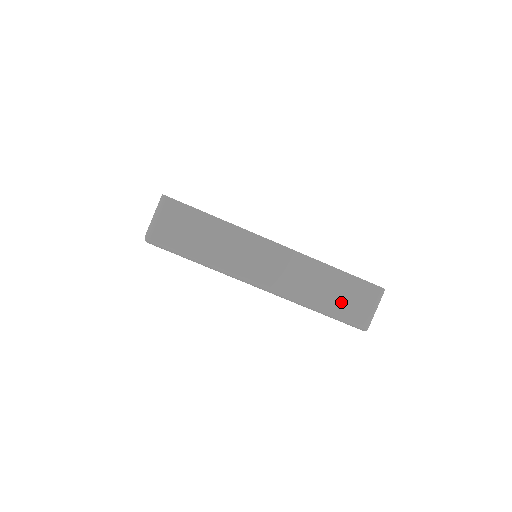
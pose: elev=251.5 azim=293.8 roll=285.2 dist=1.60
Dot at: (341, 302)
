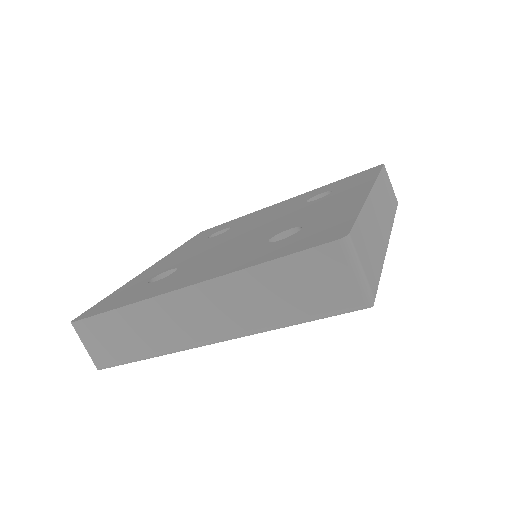
Dot at: (305, 297)
